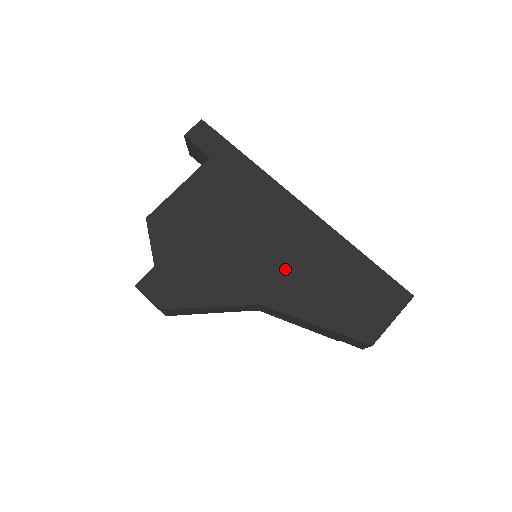
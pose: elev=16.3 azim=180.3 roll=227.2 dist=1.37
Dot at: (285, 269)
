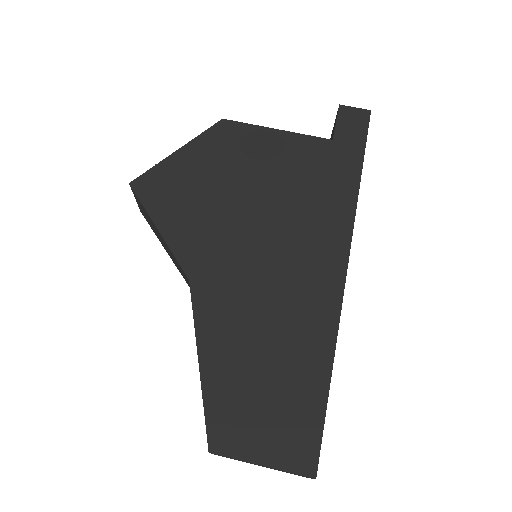
Dot at: (250, 285)
